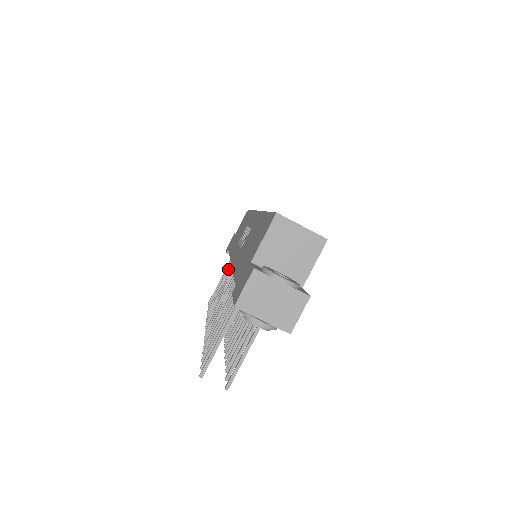
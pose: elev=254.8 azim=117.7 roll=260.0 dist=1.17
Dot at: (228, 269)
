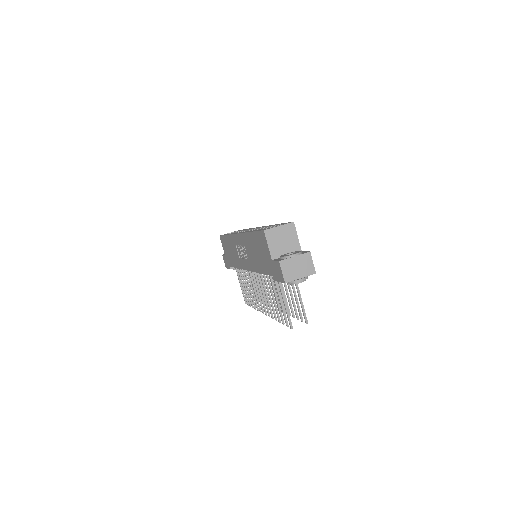
Dot at: (242, 276)
